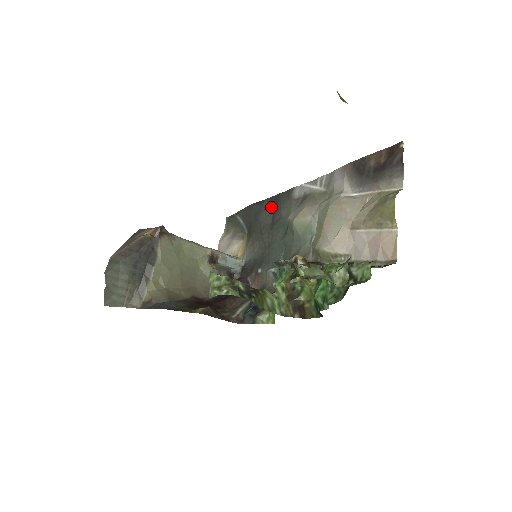
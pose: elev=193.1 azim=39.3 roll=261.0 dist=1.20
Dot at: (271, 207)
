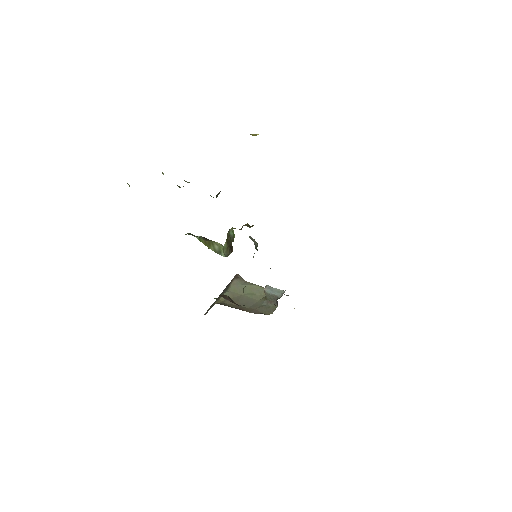
Dot at: occluded
